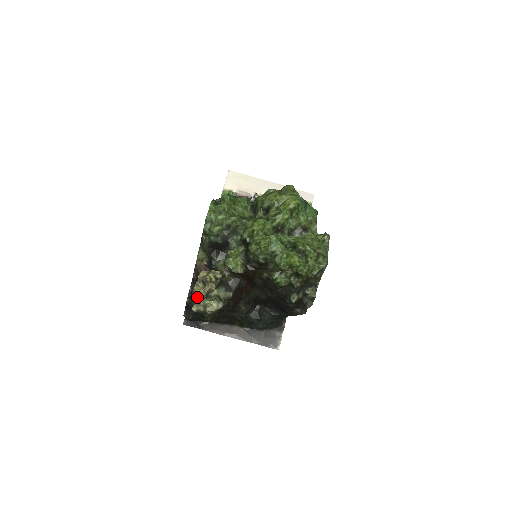
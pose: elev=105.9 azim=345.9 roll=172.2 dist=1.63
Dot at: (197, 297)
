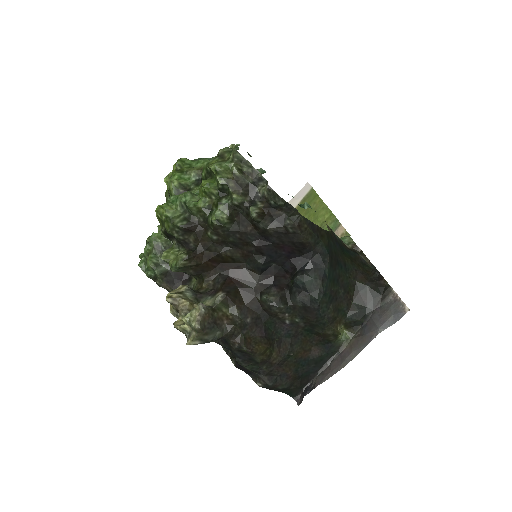
Dot at: (178, 328)
